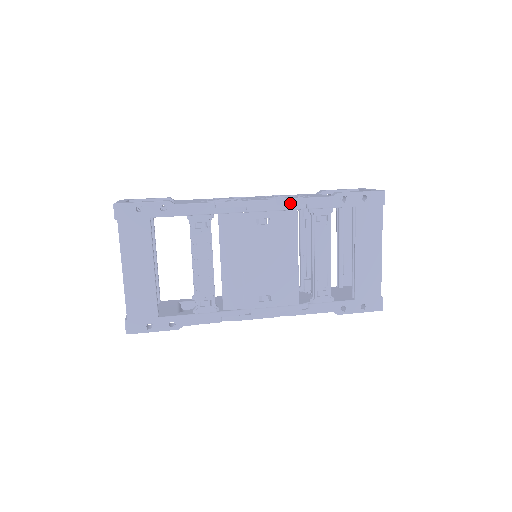
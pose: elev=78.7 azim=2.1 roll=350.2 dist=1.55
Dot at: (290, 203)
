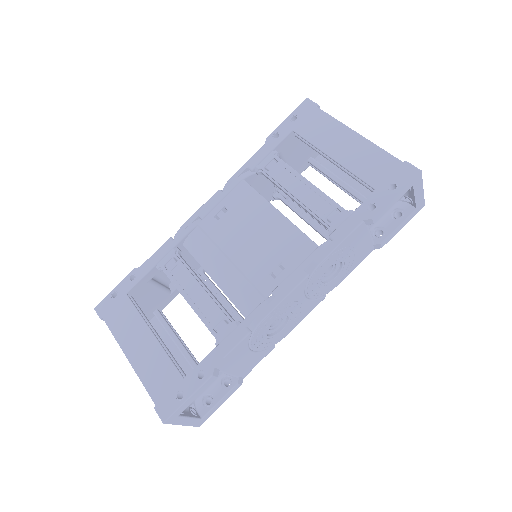
Dot at: (232, 181)
